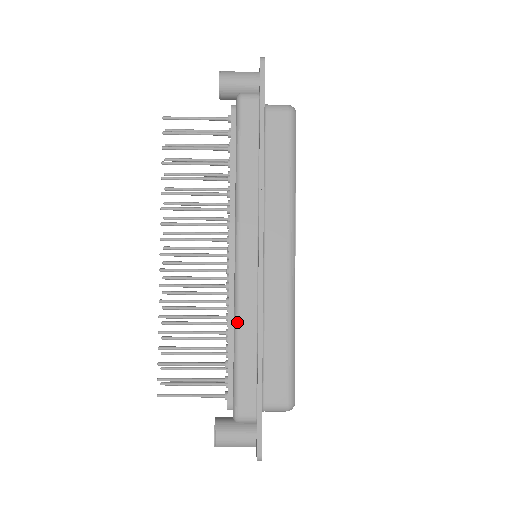
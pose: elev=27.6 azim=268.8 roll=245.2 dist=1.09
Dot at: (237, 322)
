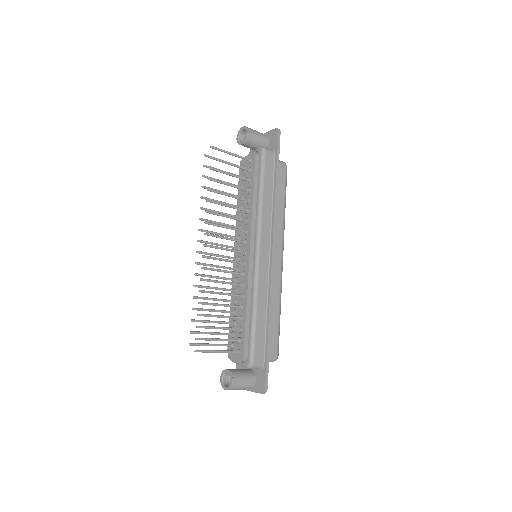
Dot at: (256, 298)
